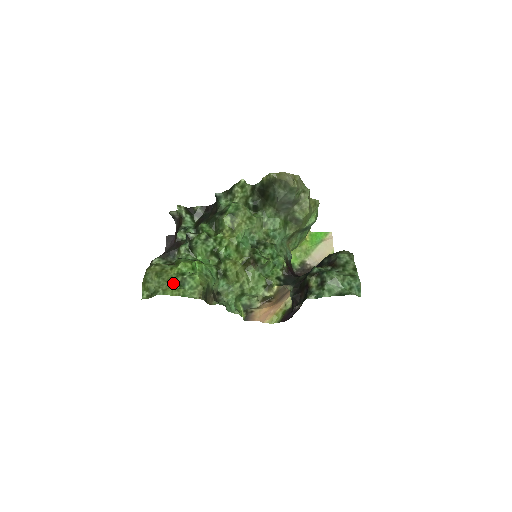
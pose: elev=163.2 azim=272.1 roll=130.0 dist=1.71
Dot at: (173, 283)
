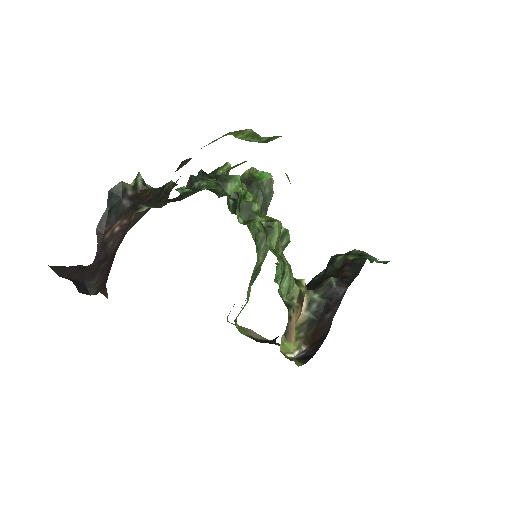
Dot at: occluded
